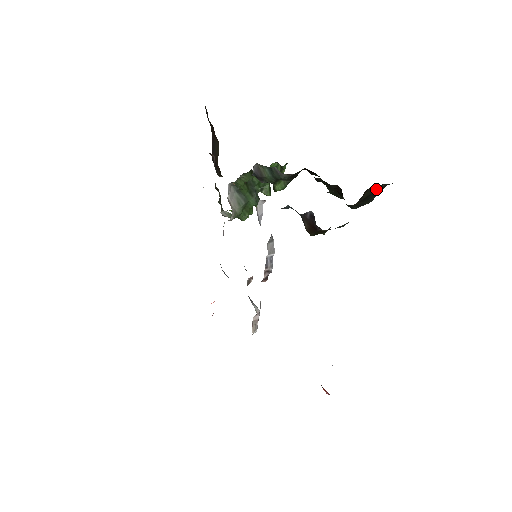
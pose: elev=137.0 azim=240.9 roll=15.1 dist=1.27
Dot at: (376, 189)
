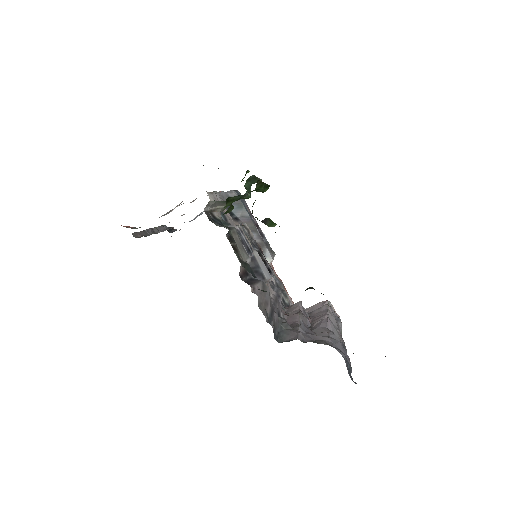
Dot at: occluded
